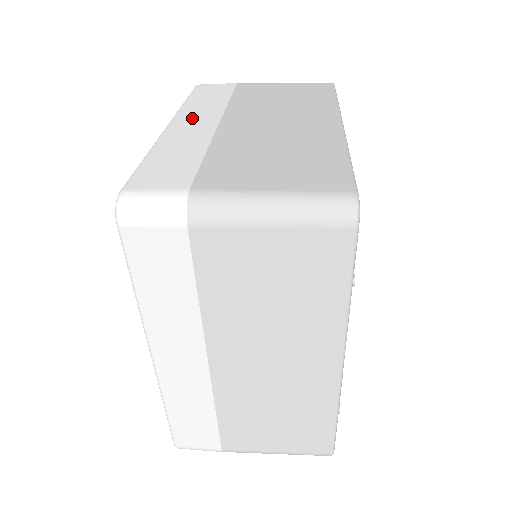
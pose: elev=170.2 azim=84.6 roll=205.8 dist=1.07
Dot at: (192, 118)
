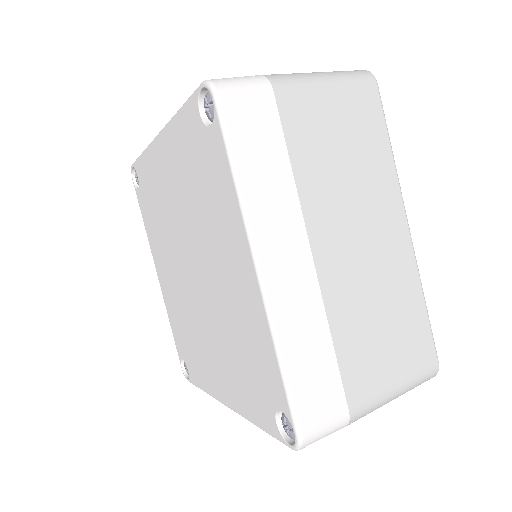
Dot at: occluded
